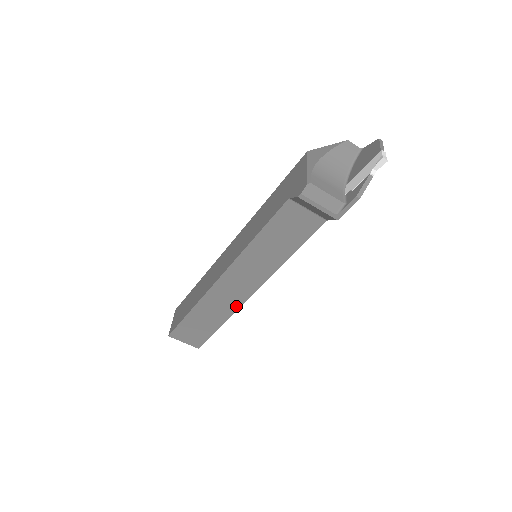
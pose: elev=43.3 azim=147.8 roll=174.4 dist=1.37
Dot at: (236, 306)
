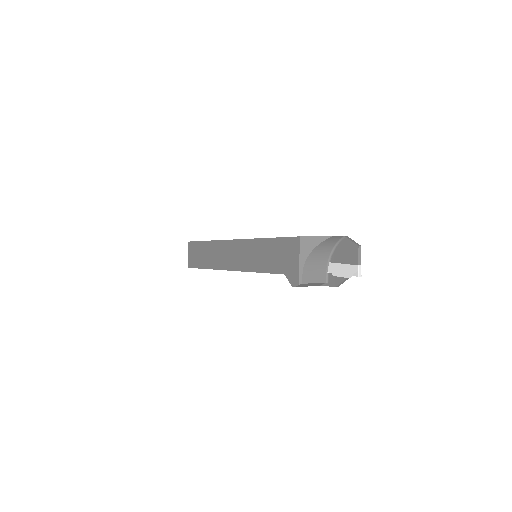
Dot at: occluded
